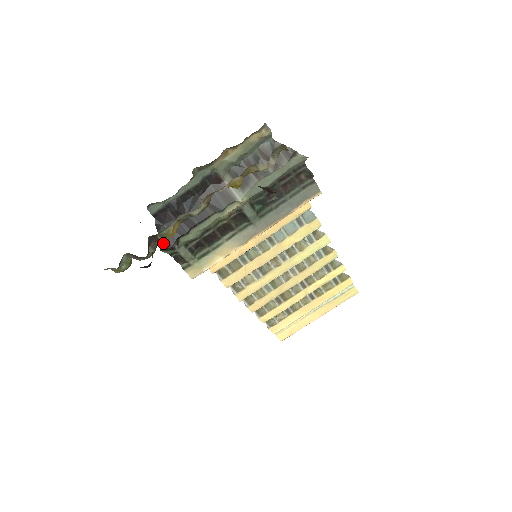
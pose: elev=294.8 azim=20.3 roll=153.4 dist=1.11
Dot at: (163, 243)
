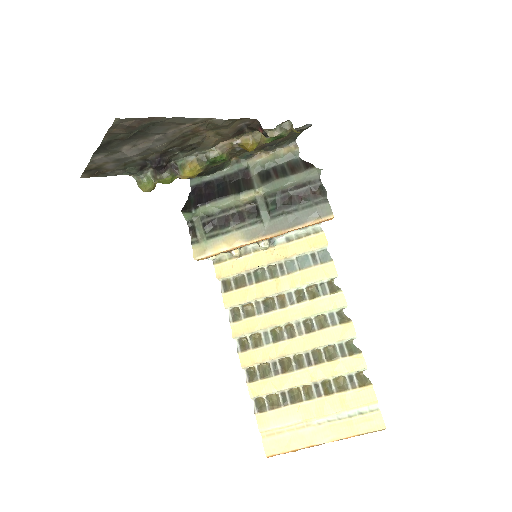
Dot at: (186, 206)
